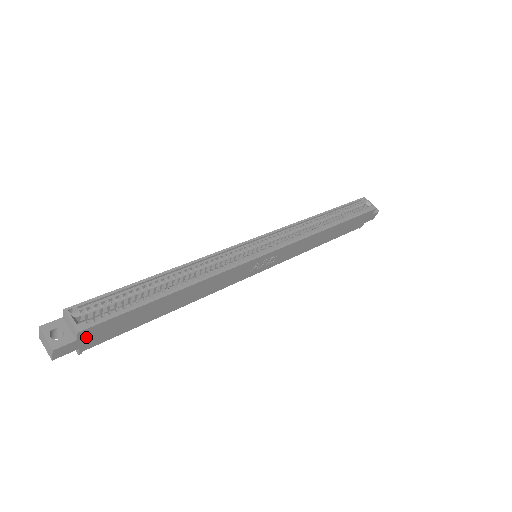
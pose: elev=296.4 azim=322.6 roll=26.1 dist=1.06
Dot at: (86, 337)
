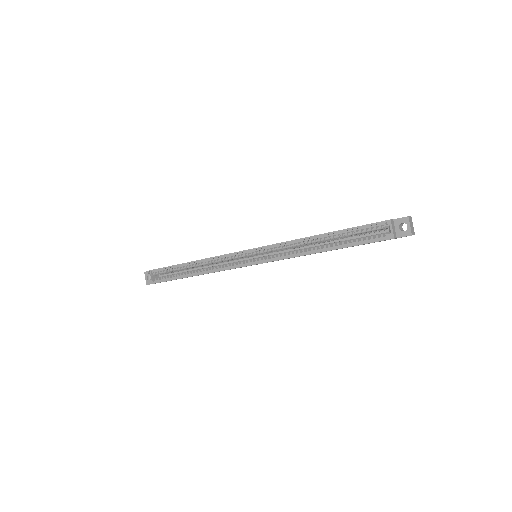
Dot at: occluded
